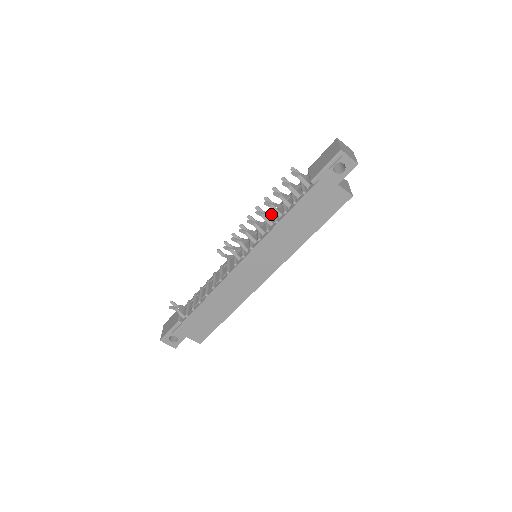
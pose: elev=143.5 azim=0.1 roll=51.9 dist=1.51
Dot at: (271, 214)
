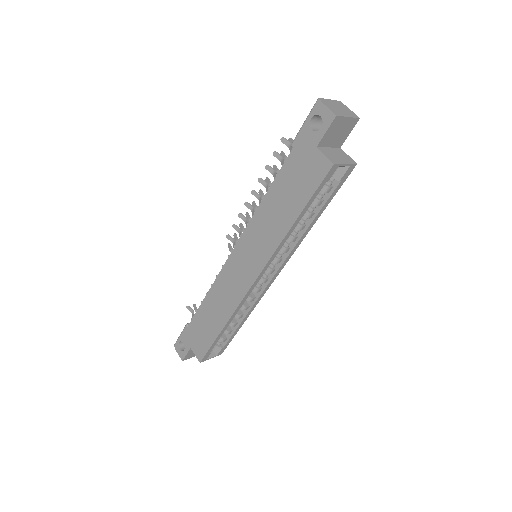
Dot at: occluded
